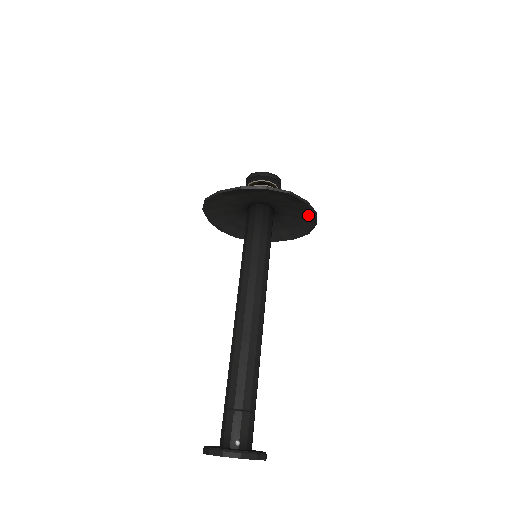
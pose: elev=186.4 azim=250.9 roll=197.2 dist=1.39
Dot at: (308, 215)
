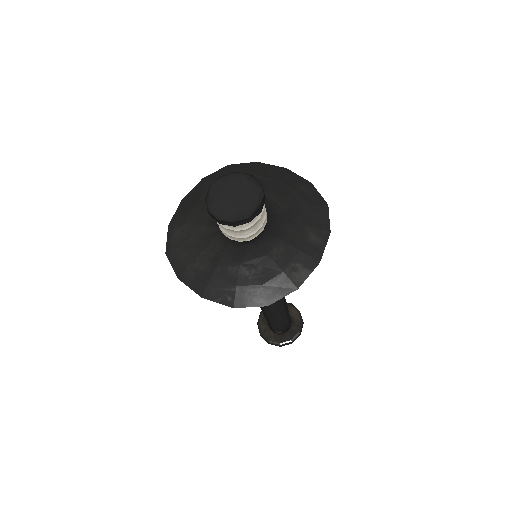
Dot at: (310, 250)
